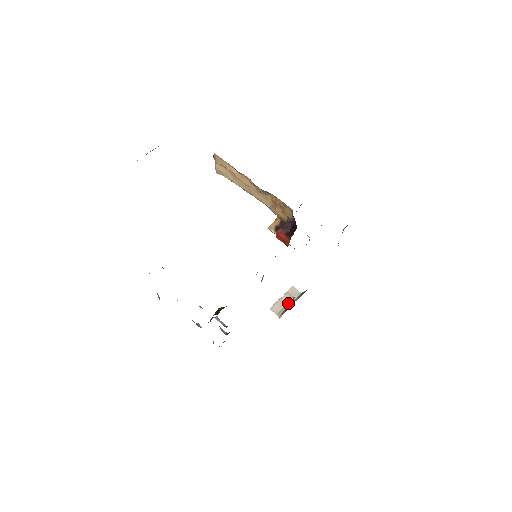
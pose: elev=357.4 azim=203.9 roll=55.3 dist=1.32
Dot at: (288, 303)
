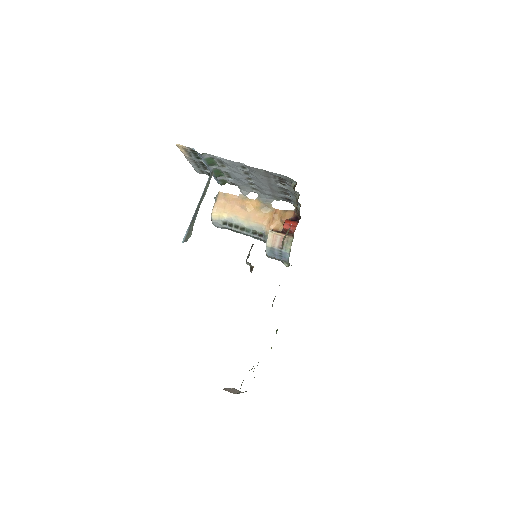
Dot at: (237, 392)
